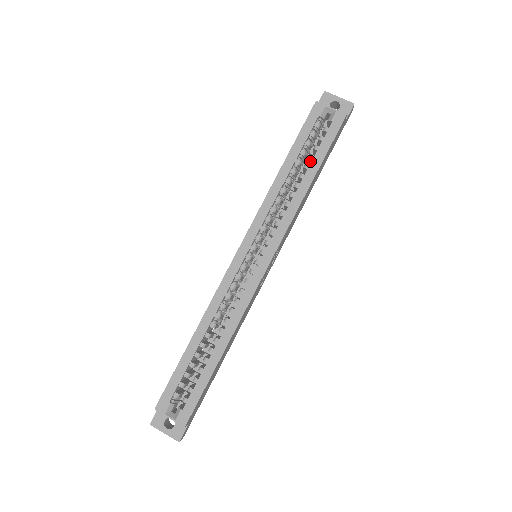
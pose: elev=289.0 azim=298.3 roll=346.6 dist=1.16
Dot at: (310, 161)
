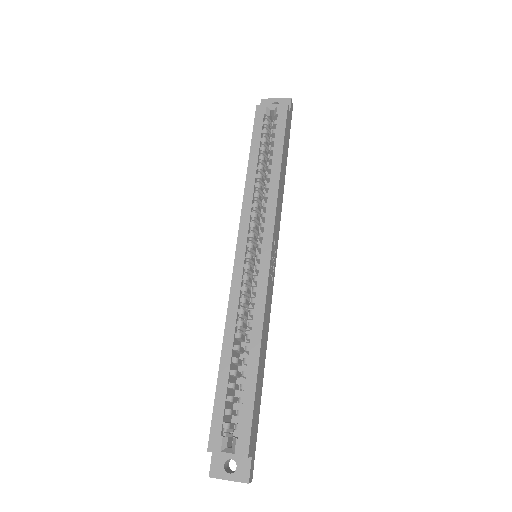
Dot at: (272, 154)
